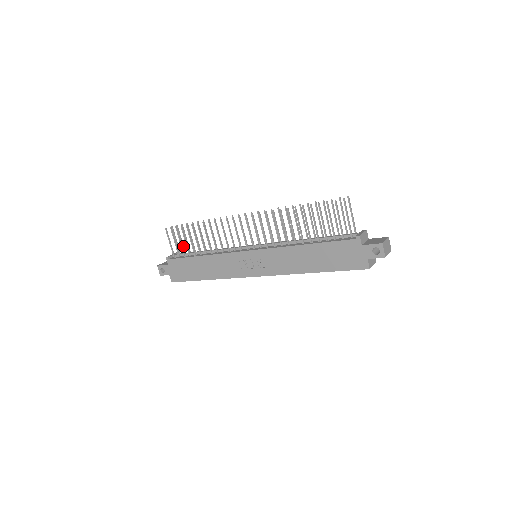
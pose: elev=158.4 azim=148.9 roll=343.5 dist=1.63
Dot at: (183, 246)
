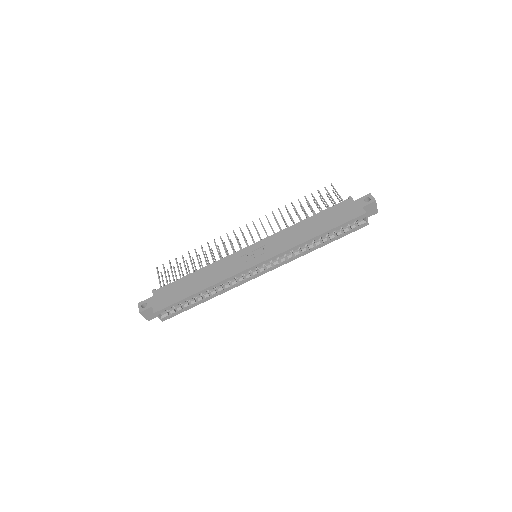
Dot at: occluded
